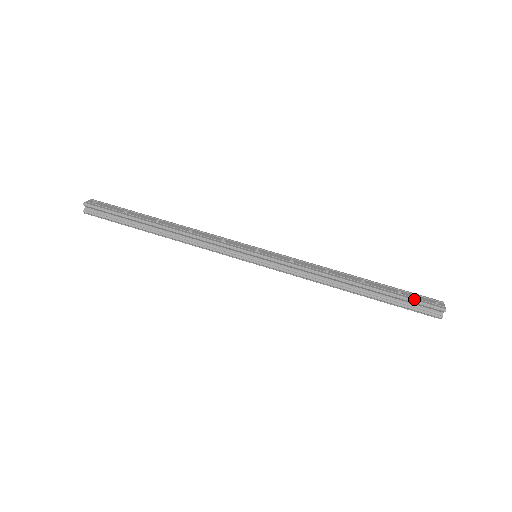
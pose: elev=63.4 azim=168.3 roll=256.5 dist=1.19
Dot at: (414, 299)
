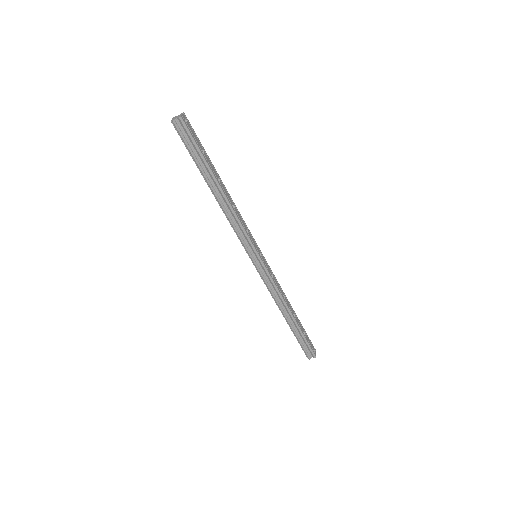
Dot at: (309, 343)
